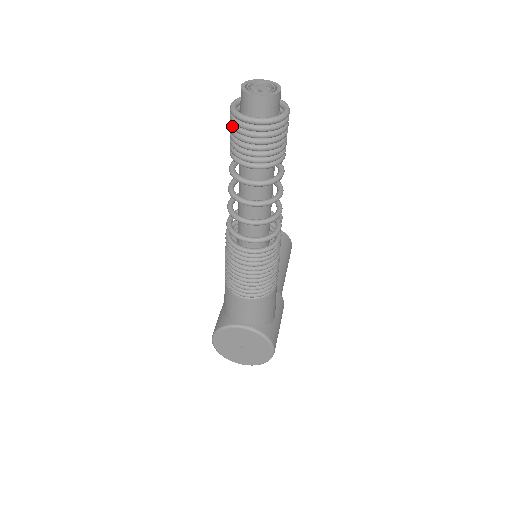
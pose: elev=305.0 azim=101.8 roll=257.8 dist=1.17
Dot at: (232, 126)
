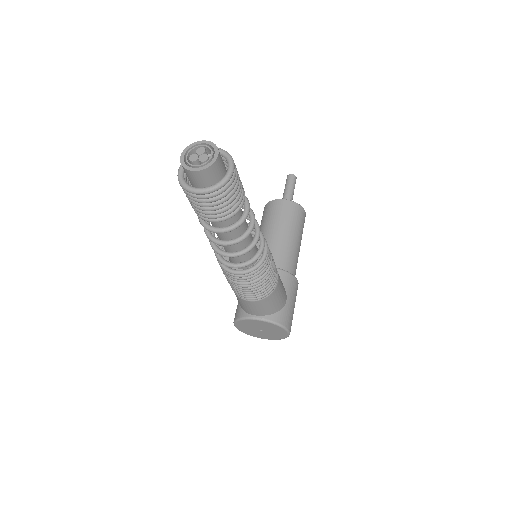
Dot at: (184, 192)
